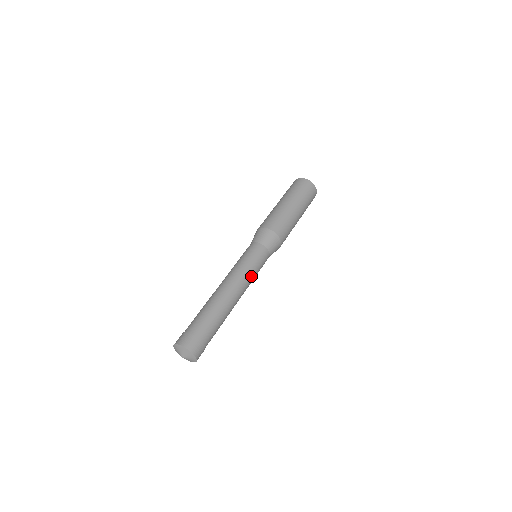
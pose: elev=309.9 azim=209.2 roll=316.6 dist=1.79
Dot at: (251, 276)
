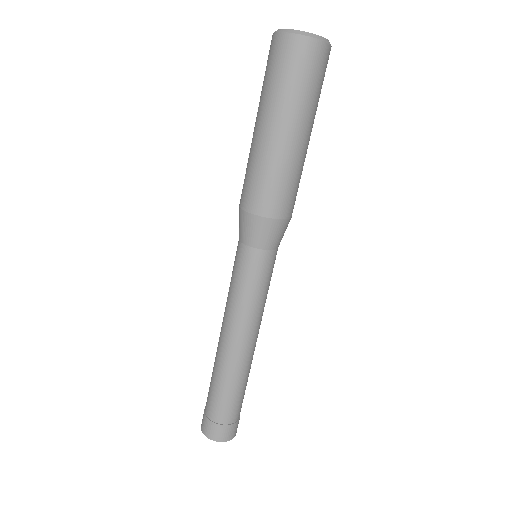
Dot at: (259, 307)
